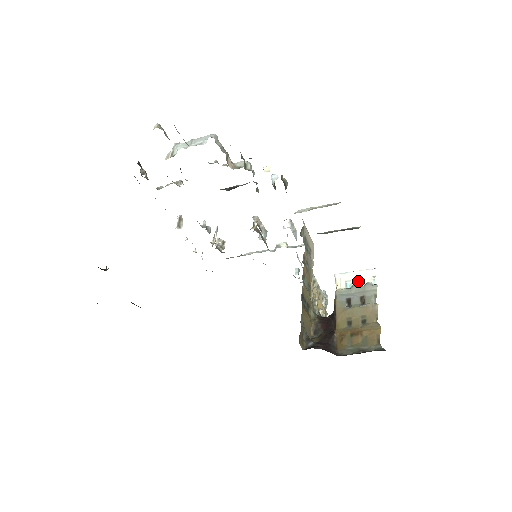
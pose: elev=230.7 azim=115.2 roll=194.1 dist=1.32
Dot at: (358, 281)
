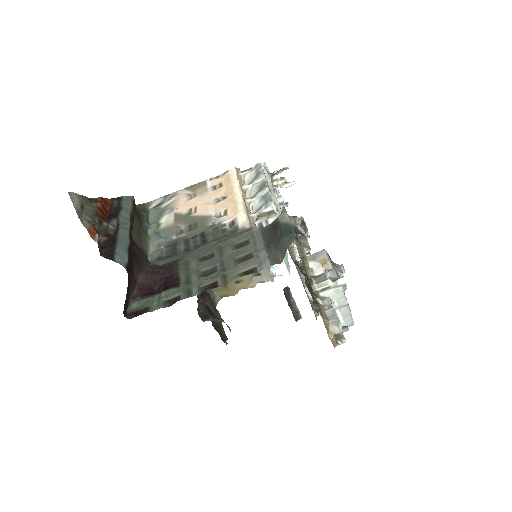
Dot at: (275, 267)
